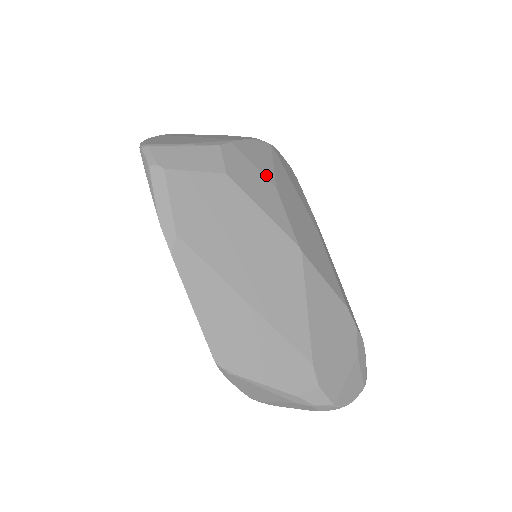
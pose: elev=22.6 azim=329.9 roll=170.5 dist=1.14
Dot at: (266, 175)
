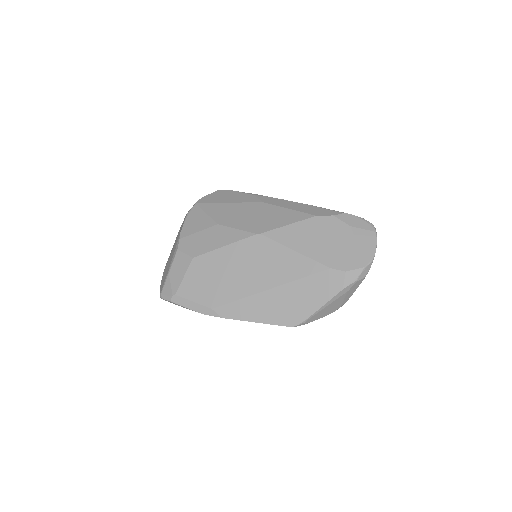
Dot at: (208, 226)
